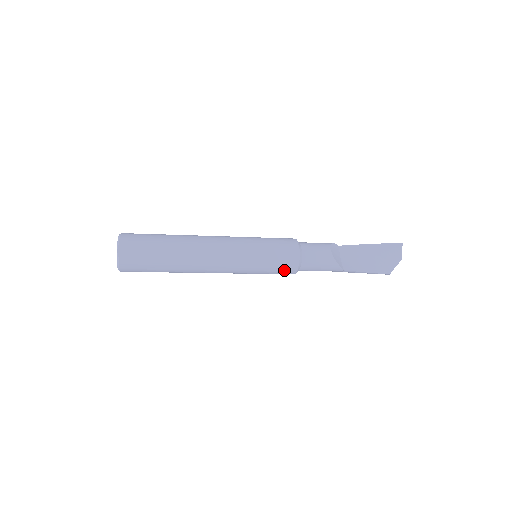
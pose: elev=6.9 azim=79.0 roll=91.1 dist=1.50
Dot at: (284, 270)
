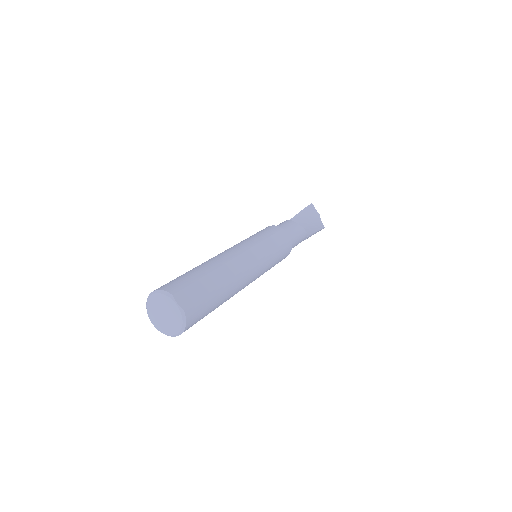
Dot at: (285, 253)
